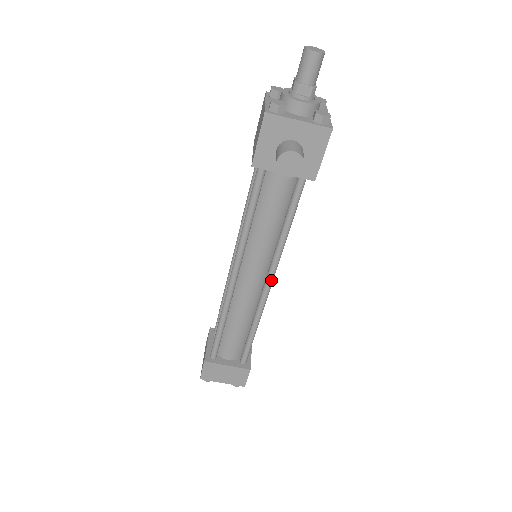
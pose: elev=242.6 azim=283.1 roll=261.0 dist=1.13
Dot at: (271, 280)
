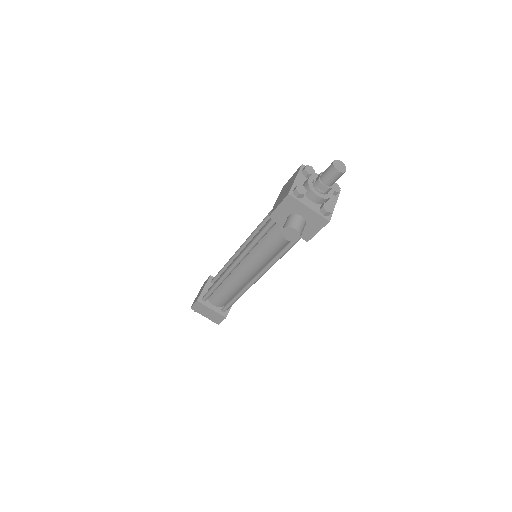
Dot at: (259, 277)
